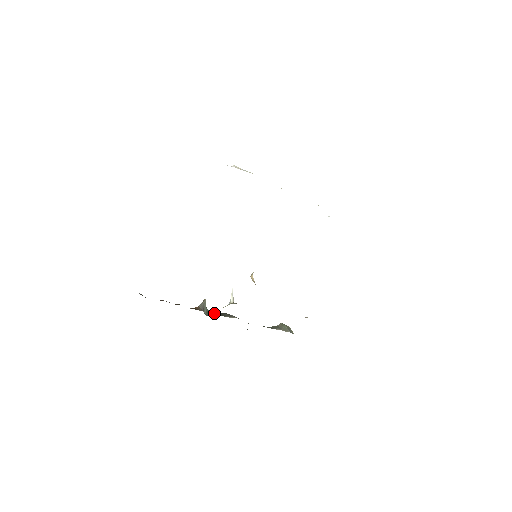
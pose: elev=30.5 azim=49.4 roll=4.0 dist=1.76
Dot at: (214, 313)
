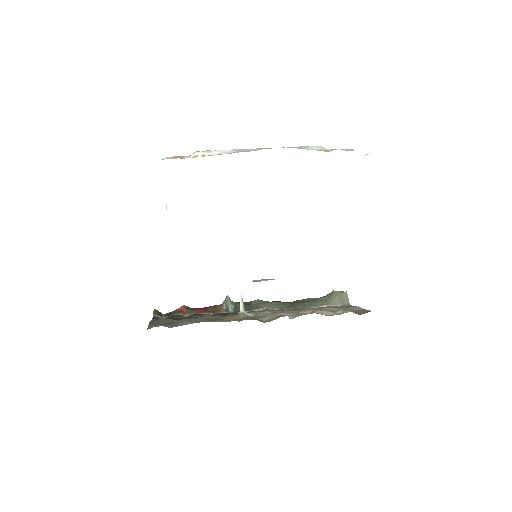
Dot at: occluded
